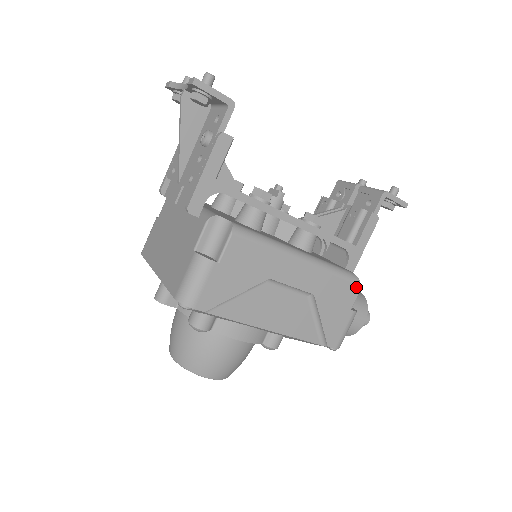
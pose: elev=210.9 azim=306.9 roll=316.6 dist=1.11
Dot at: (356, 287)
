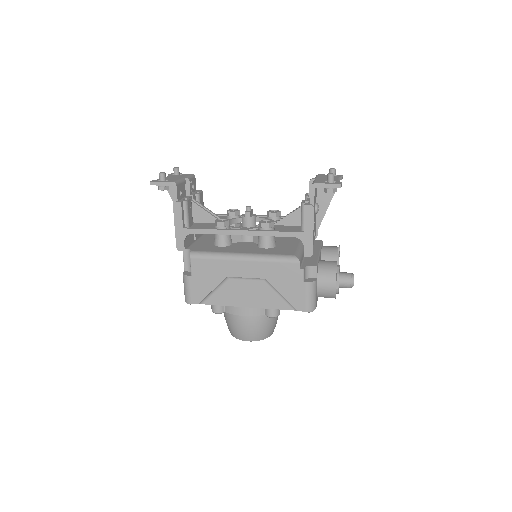
Dot at: (298, 265)
